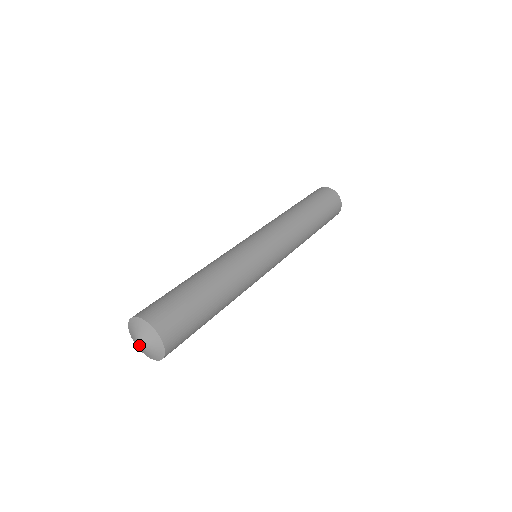
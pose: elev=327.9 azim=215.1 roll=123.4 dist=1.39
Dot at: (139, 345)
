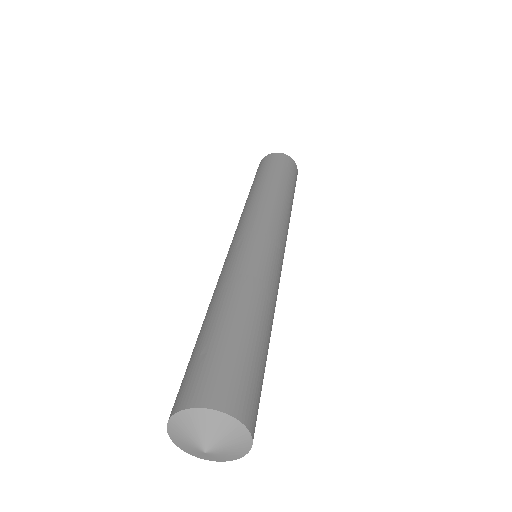
Dot at: (207, 452)
